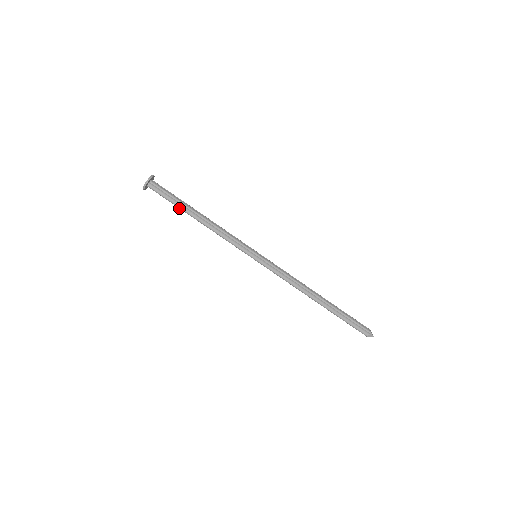
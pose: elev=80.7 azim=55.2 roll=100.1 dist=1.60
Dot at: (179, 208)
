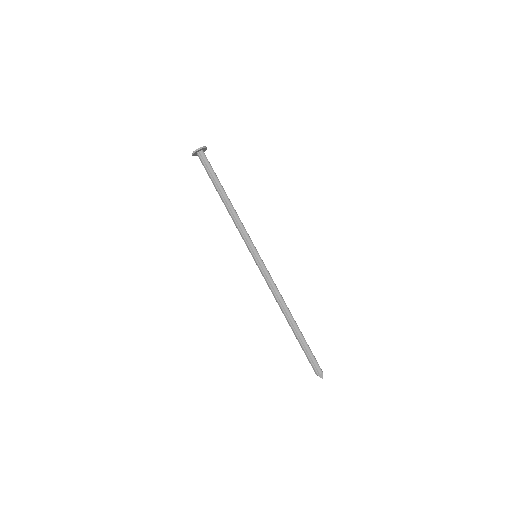
Dot at: (214, 183)
